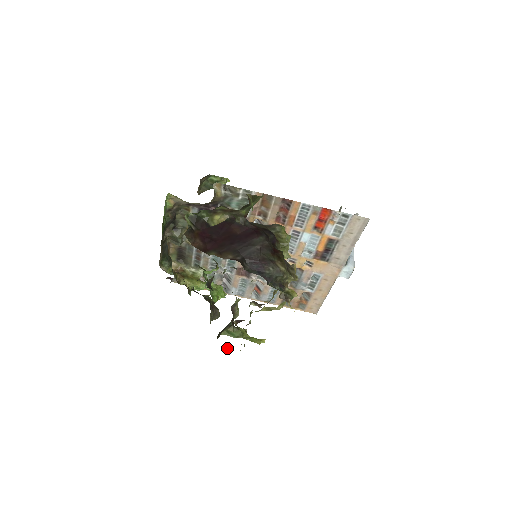
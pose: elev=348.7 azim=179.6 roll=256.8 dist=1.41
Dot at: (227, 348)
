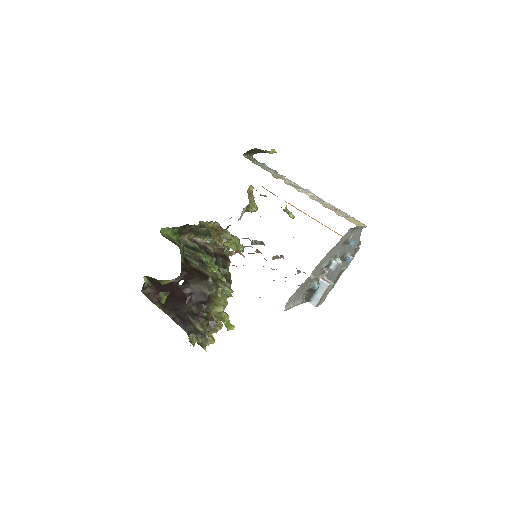
Dot at: occluded
